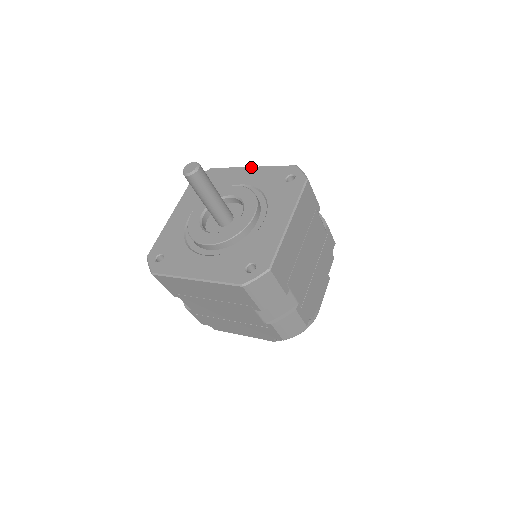
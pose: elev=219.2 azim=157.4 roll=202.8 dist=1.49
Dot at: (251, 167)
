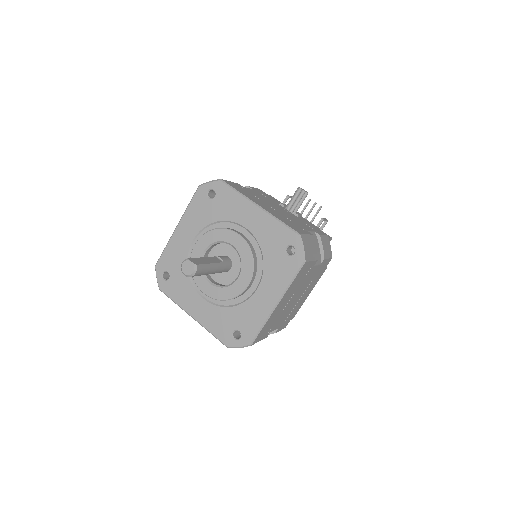
Dot at: (258, 208)
